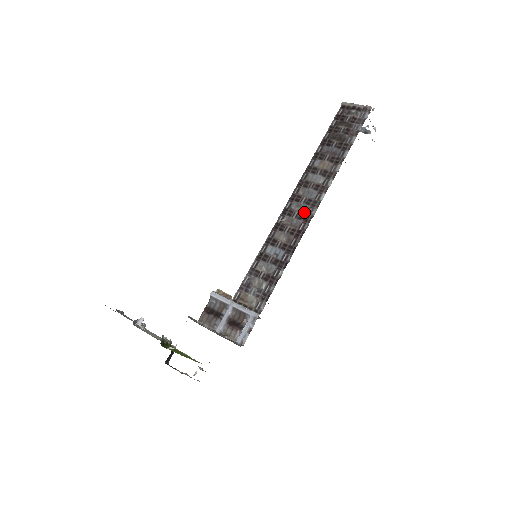
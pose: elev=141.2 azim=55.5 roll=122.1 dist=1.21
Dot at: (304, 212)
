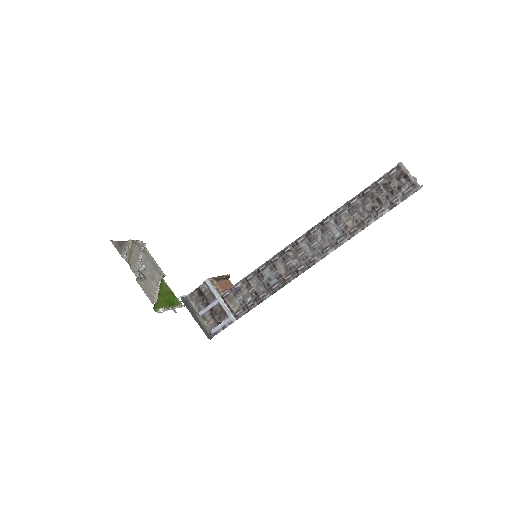
Dot at: (309, 255)
